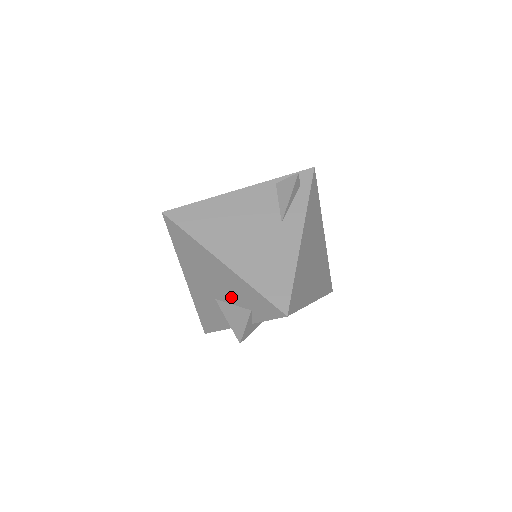
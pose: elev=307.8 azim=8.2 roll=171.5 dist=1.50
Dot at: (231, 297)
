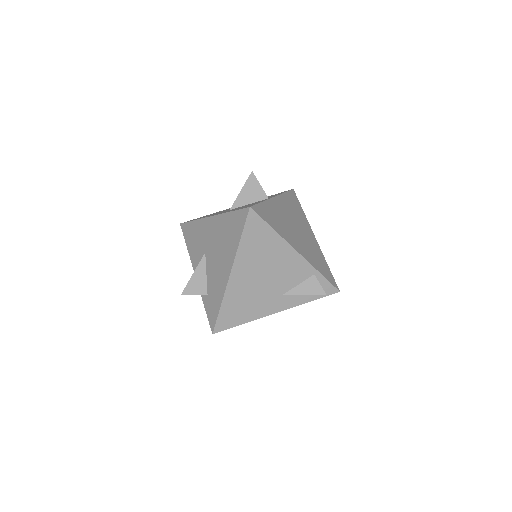
Dot at: (211, 274)
